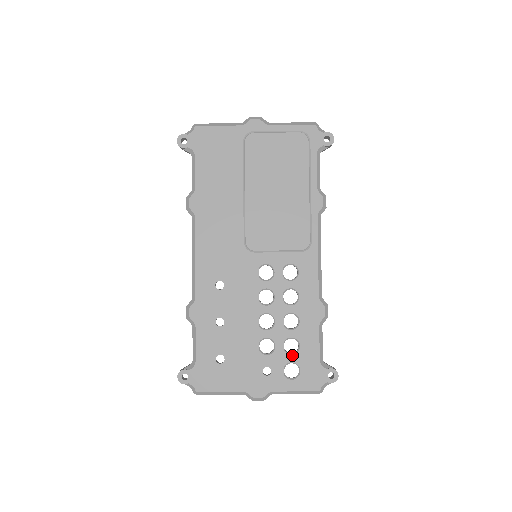
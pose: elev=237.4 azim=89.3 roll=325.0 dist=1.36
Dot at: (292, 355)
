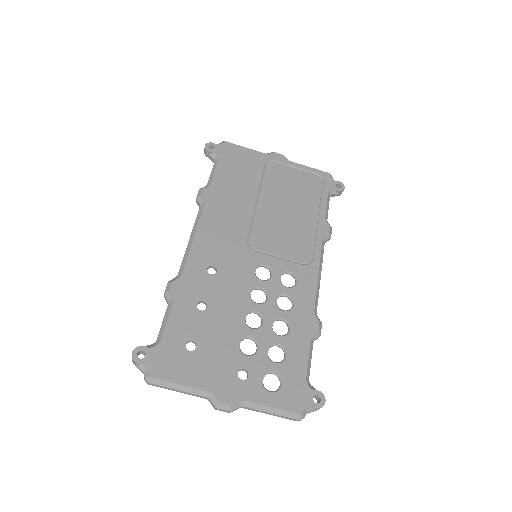
Dot at: (276, 363)
